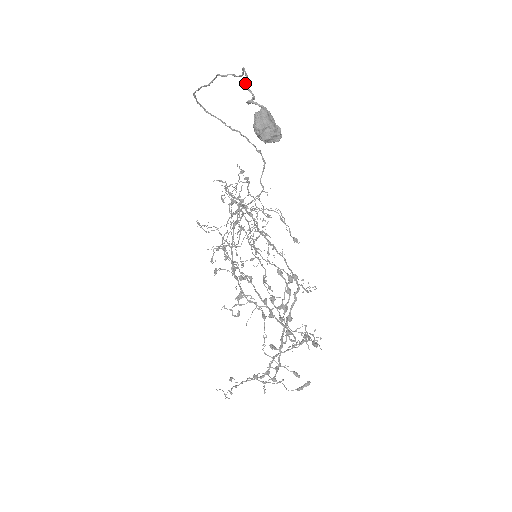
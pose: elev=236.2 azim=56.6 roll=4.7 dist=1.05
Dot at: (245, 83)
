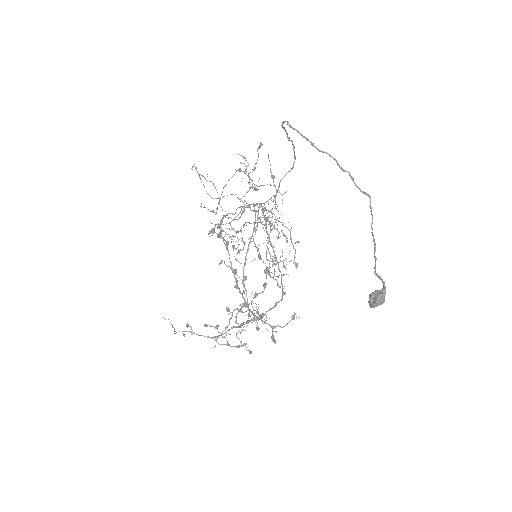
Dot at: occluded
